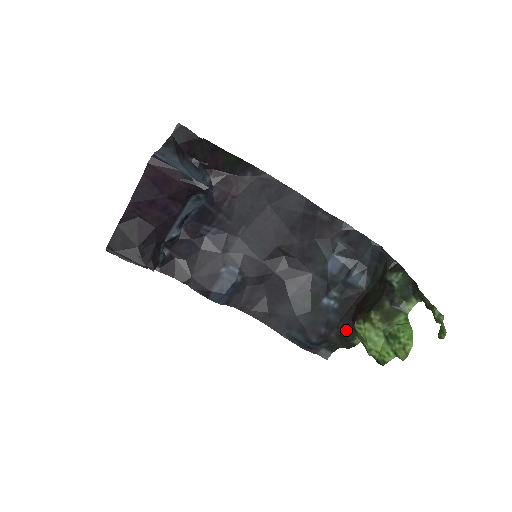
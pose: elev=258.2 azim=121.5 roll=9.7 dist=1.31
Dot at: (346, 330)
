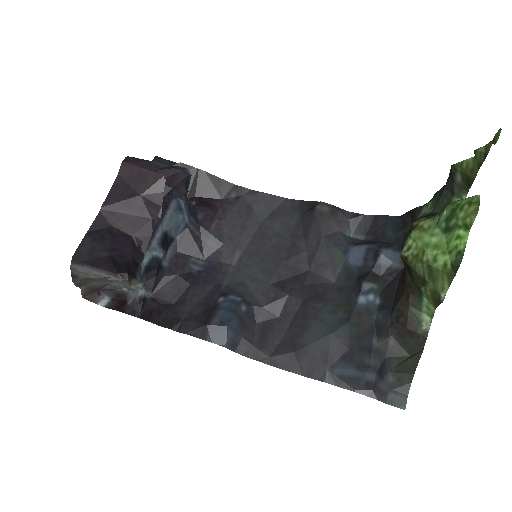
Dot at: (403, 314)
